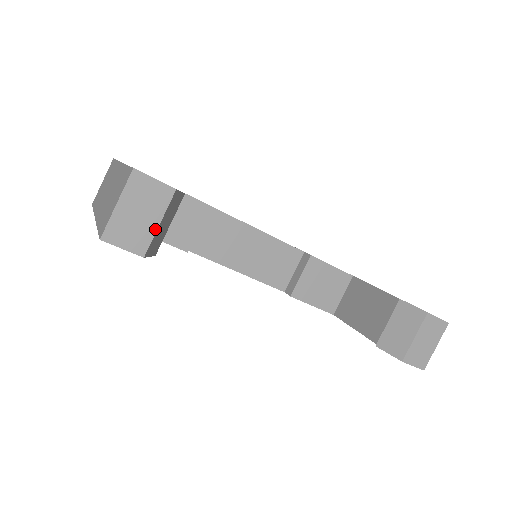
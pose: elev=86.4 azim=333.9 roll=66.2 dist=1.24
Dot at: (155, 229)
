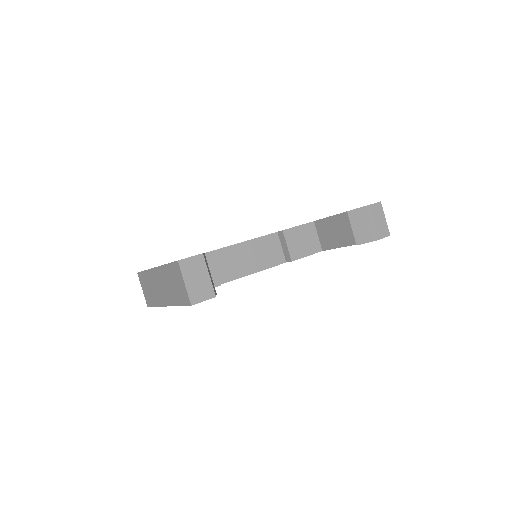
Dot at: (209, 280)
